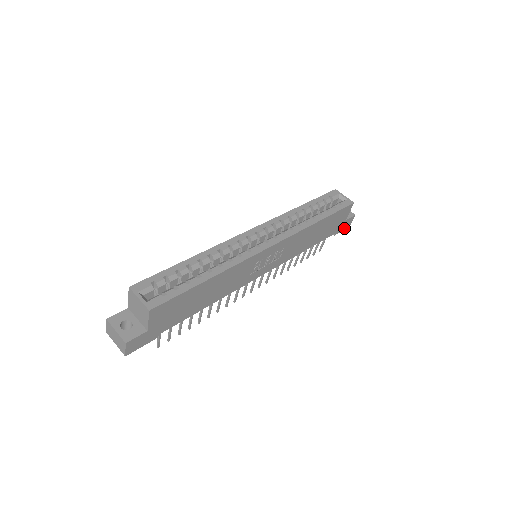
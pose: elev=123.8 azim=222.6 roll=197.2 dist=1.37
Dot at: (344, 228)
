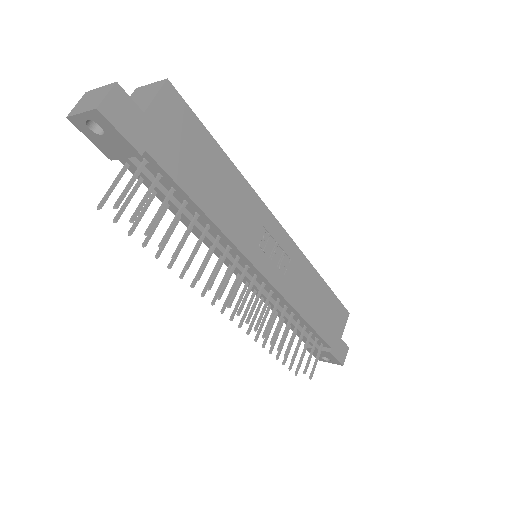
Dot at: (338, 357)
